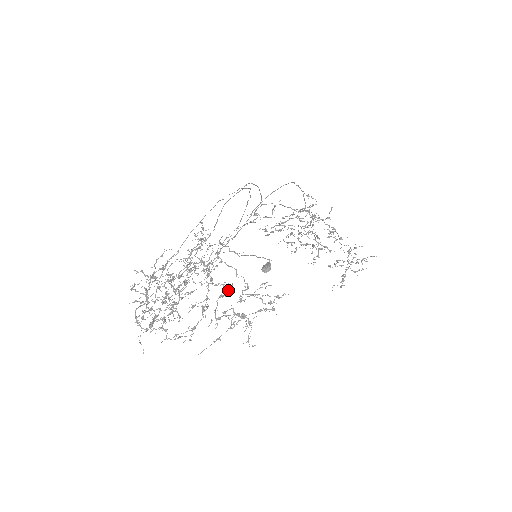
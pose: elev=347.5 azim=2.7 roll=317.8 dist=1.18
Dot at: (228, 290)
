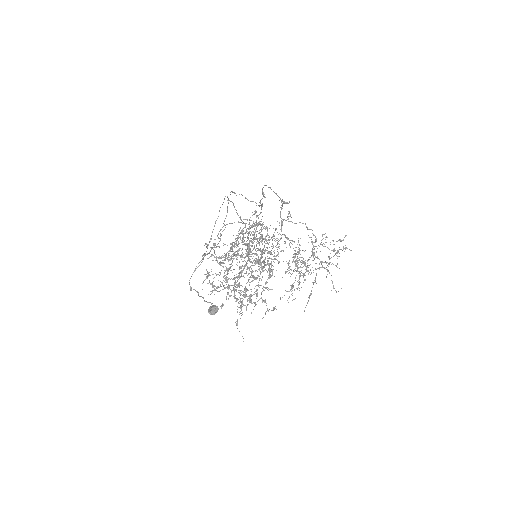
Dot at: occluded
